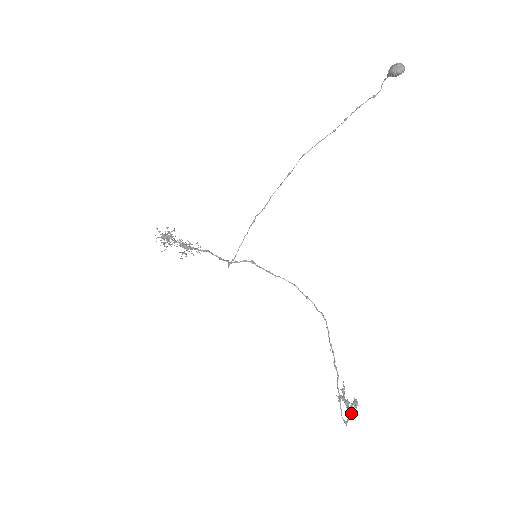
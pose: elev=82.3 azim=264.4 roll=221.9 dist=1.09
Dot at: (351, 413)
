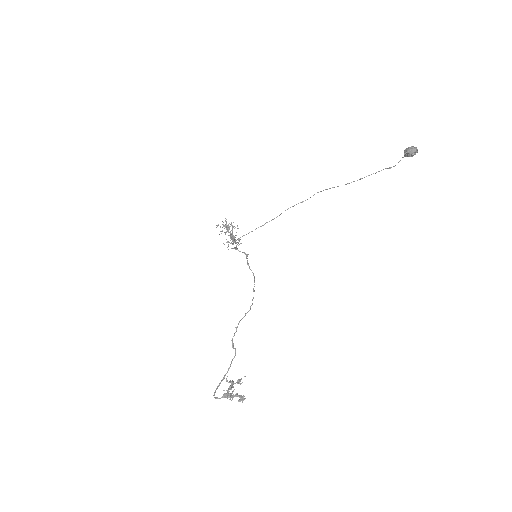
Dot at: (227, 396)
